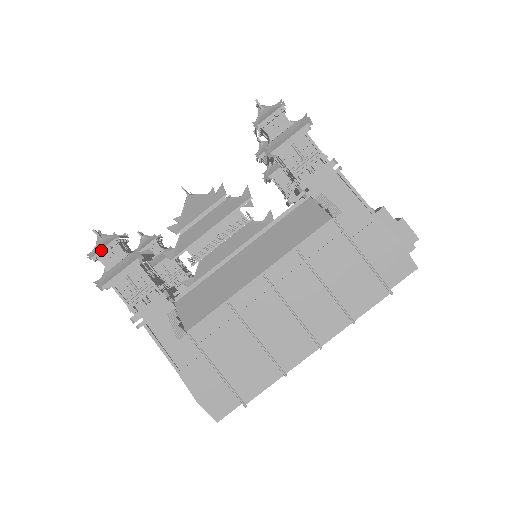
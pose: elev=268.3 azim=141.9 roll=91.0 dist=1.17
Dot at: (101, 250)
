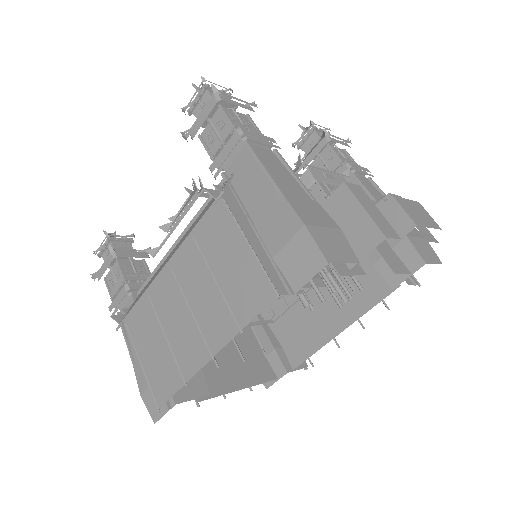
Dot at: (99, 247)
